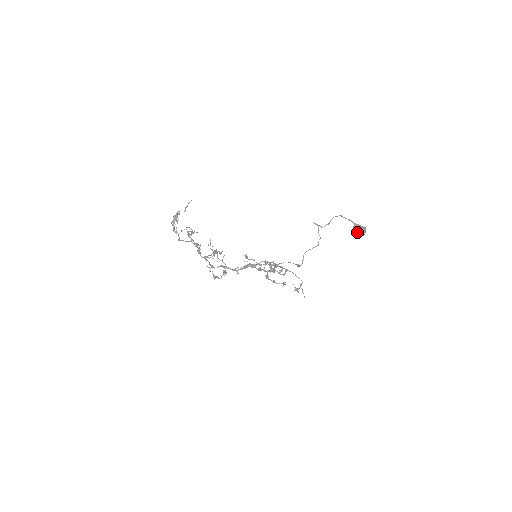
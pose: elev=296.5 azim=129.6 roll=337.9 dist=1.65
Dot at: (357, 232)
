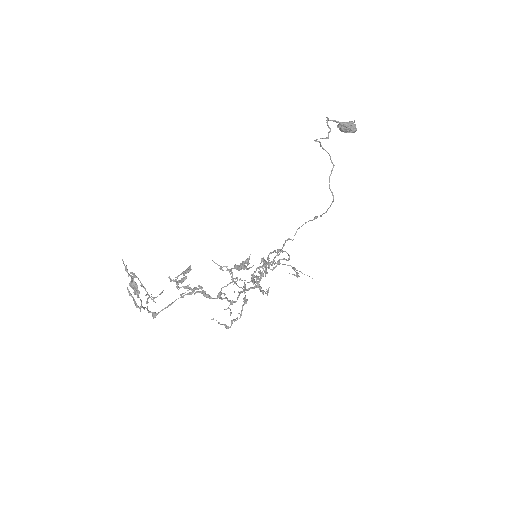
Dot at: (350, 127)
